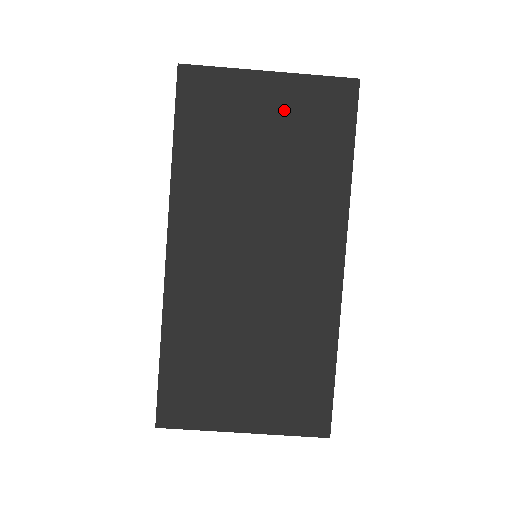
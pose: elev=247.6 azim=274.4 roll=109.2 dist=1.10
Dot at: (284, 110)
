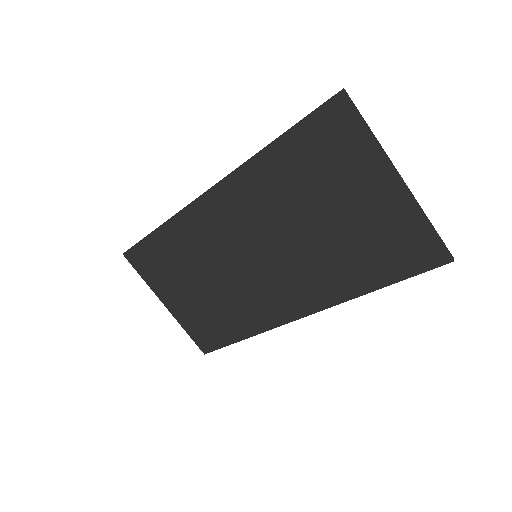
Dot at: (375, 213)
